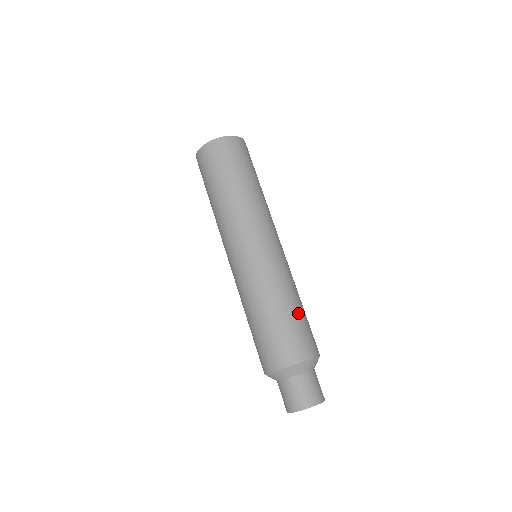
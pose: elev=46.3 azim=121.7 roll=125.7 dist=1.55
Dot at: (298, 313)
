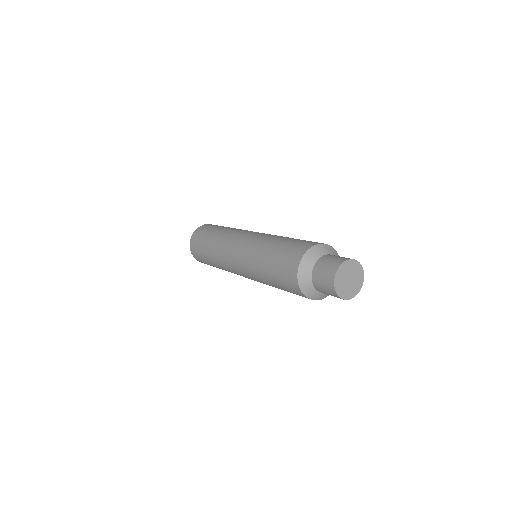
Dot at: occluded
